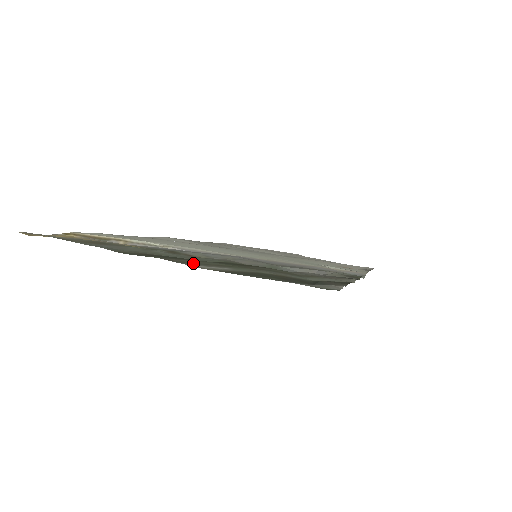
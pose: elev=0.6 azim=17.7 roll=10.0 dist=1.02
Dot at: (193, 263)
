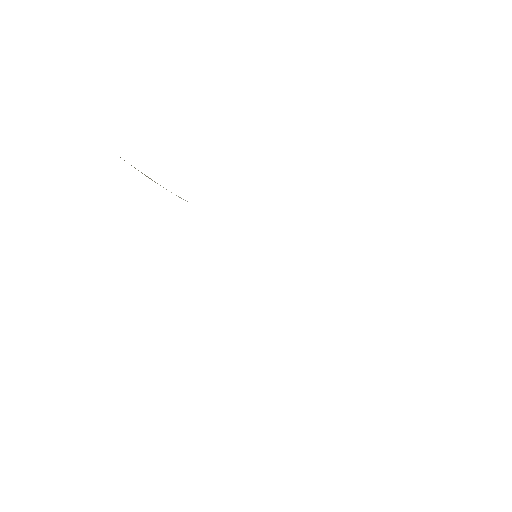
Dot at: occluded
